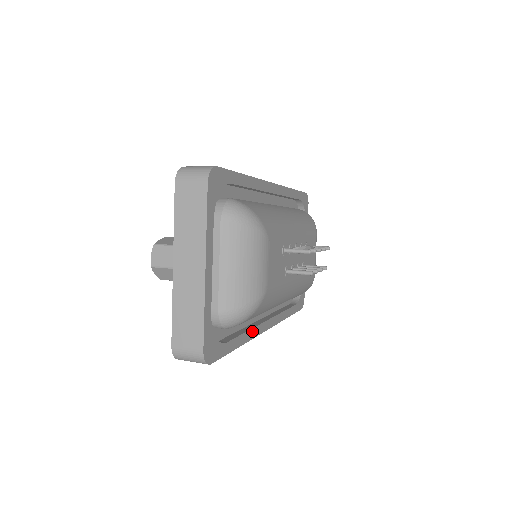
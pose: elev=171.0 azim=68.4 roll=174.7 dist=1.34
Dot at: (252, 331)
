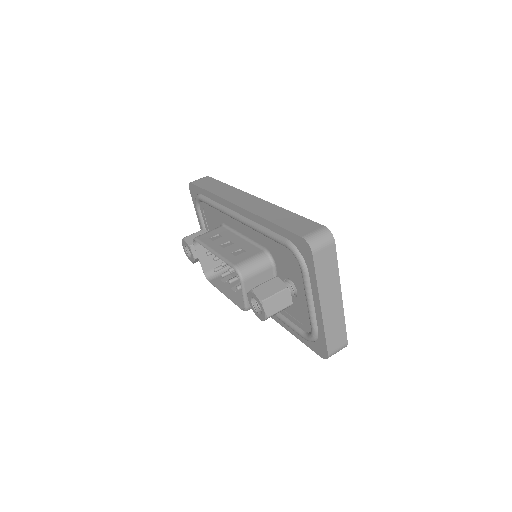
Dot at: occluded
